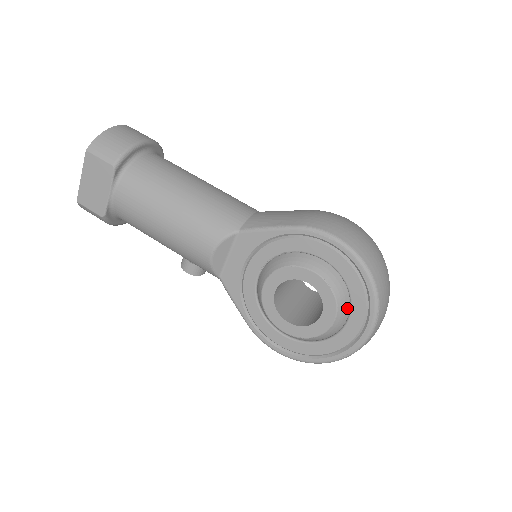
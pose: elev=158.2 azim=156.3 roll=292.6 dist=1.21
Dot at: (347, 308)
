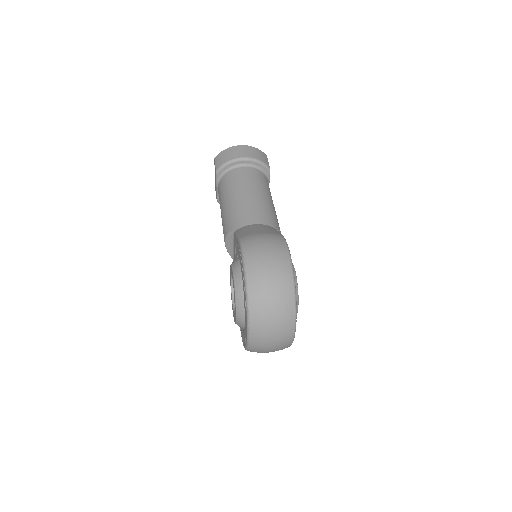
Dot at: (244, 310)
